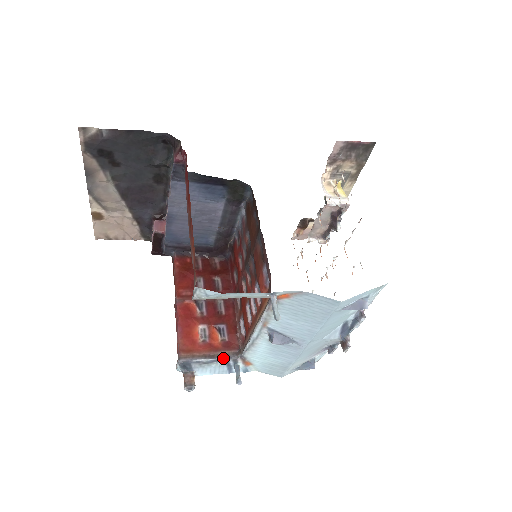
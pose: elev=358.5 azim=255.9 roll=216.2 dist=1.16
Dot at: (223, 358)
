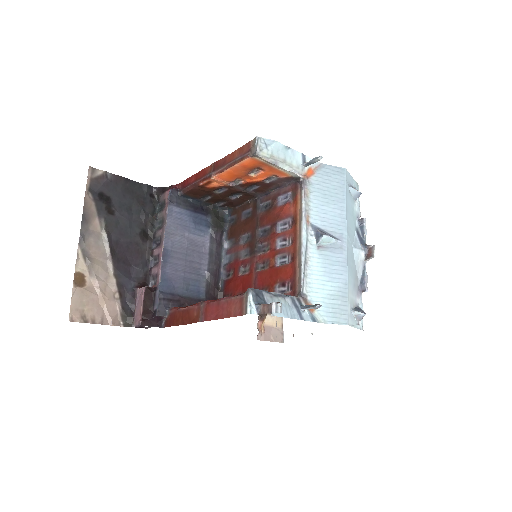
Dot at: (287, 295)
